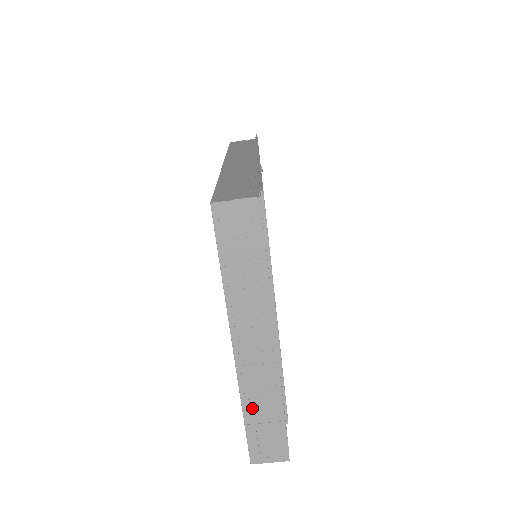
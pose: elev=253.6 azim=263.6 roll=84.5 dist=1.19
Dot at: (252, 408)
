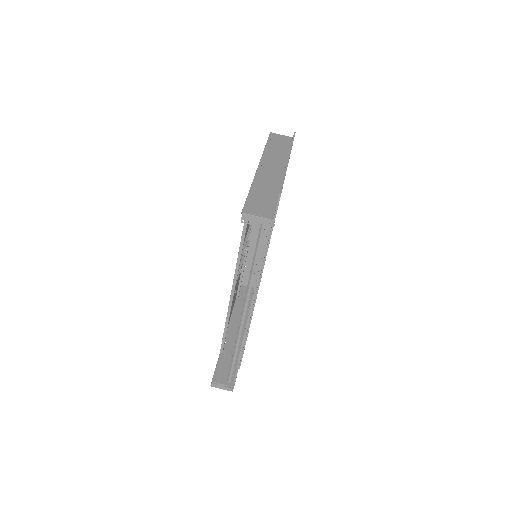
Dot at: (258, 188)
